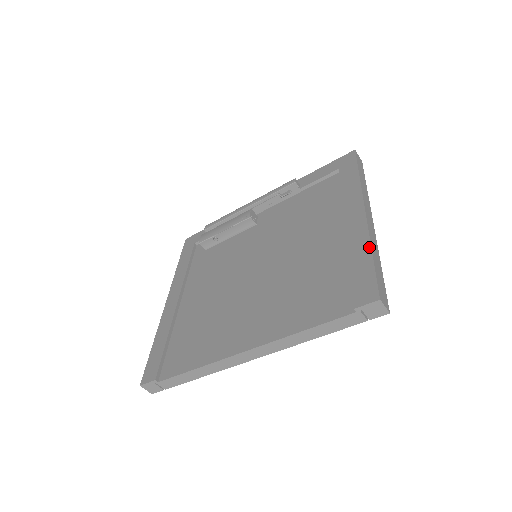
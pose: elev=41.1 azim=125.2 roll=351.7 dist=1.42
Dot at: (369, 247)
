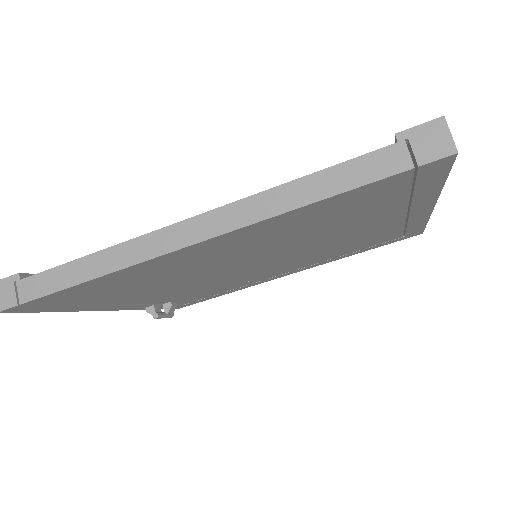
Dot at: occluded
